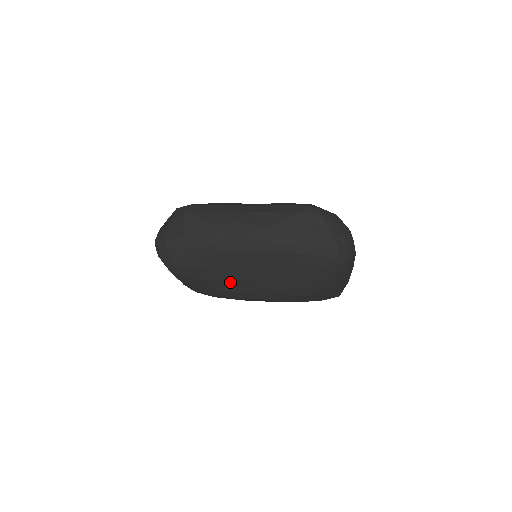
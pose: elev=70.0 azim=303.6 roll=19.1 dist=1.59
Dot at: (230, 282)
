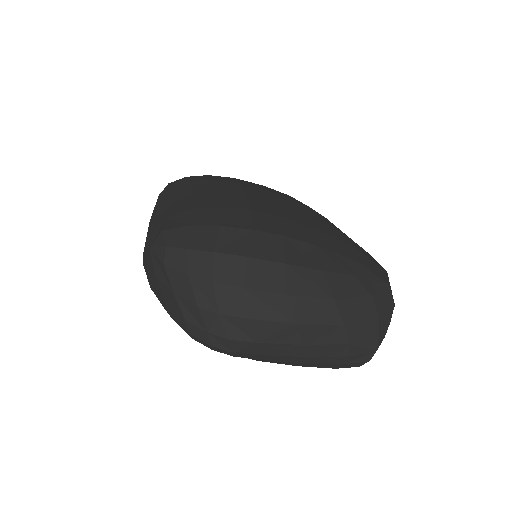
Dot at: occluded
